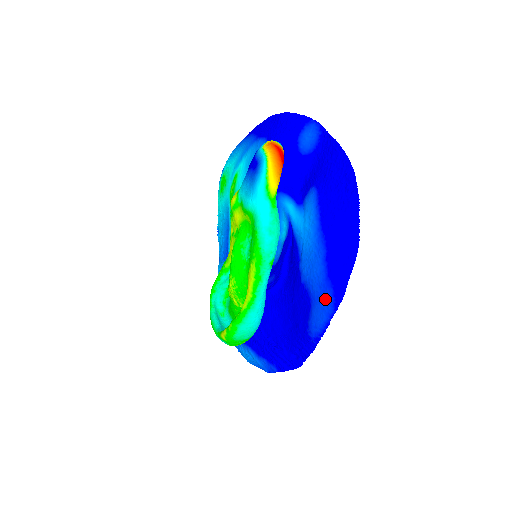
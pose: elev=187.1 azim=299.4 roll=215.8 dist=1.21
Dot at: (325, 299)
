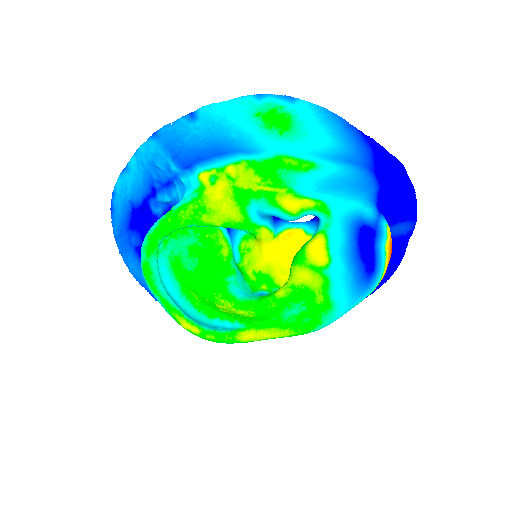
Dot at: occluded
